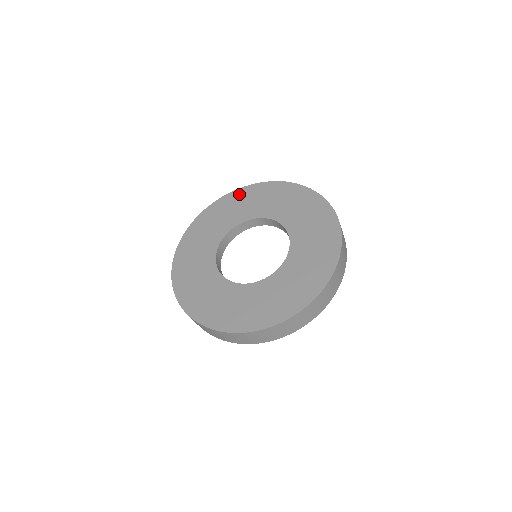
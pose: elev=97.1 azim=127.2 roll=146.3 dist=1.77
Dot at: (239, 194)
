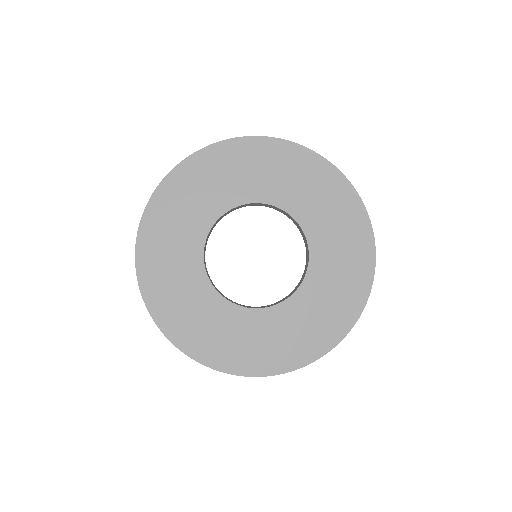
Dot at: (301, 157)
